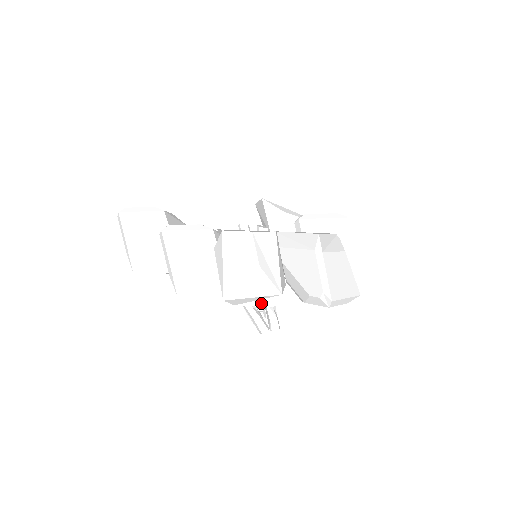
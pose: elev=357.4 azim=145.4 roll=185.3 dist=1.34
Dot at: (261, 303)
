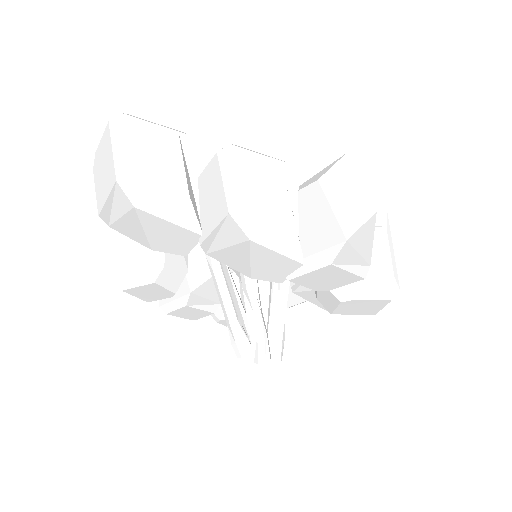
Dot at: (355, 270)
